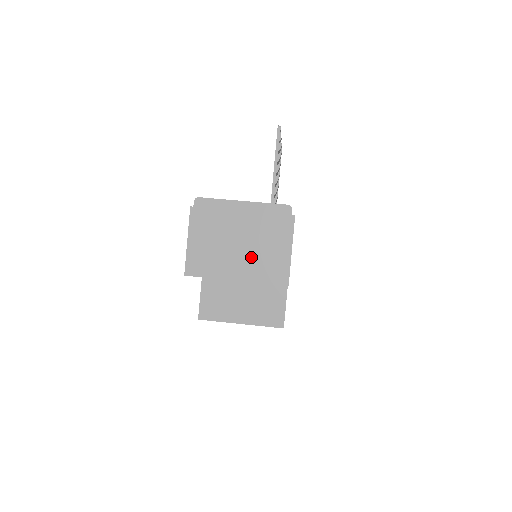
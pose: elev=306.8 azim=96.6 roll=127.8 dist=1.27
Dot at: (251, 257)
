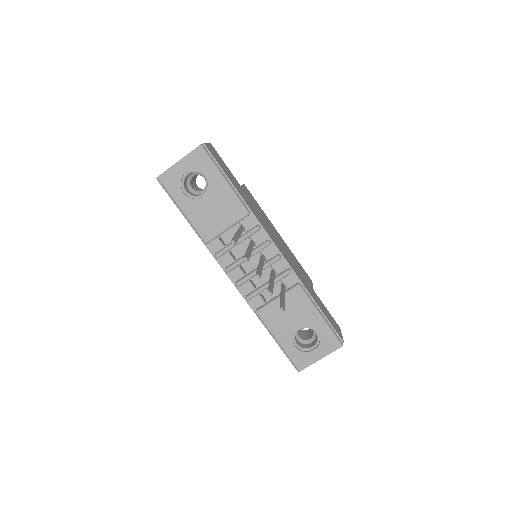
Dot at: occluded
